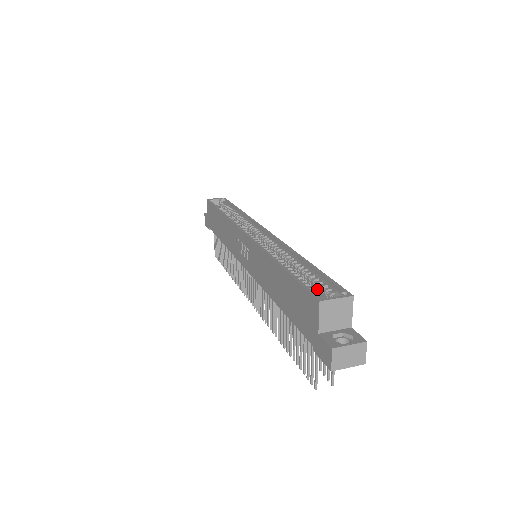
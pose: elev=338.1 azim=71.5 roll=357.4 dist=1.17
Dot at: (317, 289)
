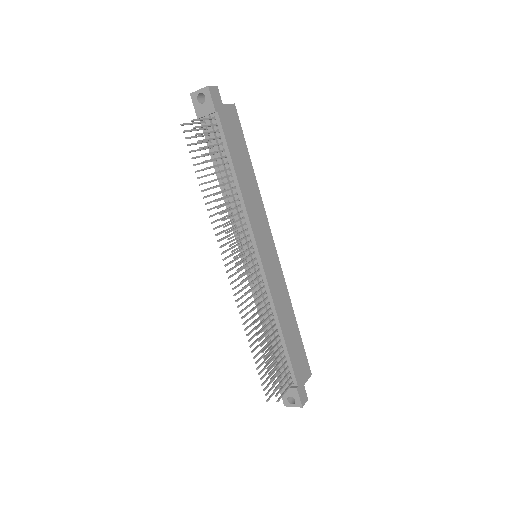
Dot at: occluded
